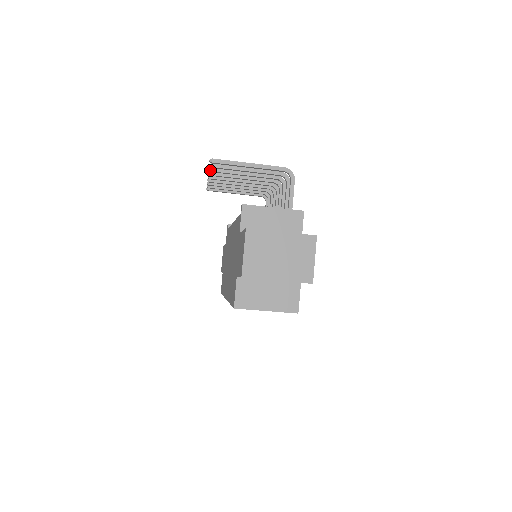
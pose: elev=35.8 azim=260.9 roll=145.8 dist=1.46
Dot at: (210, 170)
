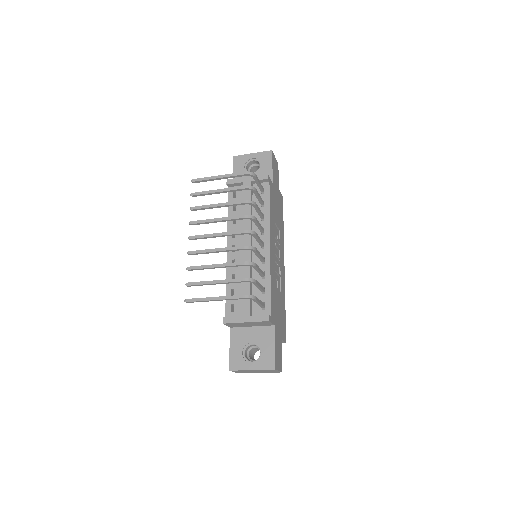
Dot at: occluded
